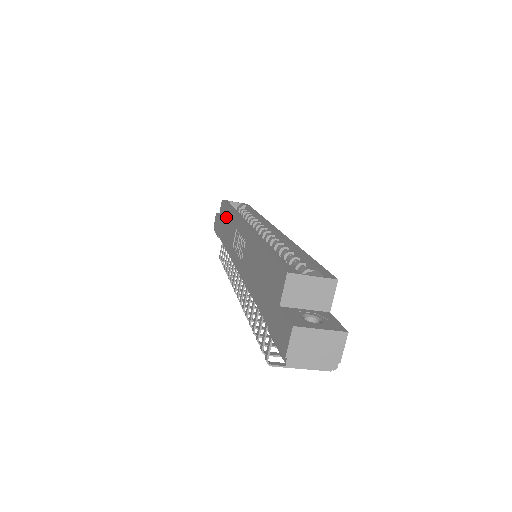
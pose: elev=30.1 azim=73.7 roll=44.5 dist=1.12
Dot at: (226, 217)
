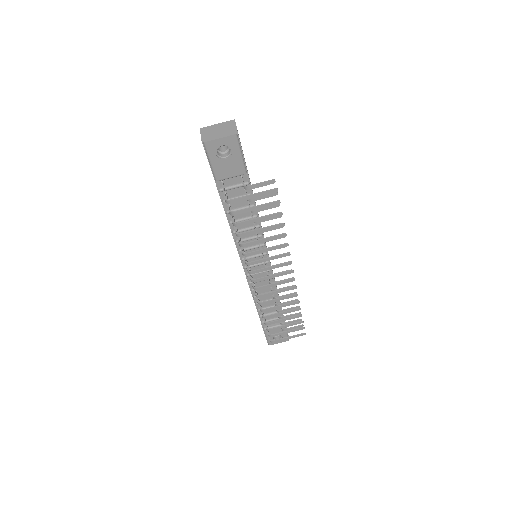
Dot at: occluded
